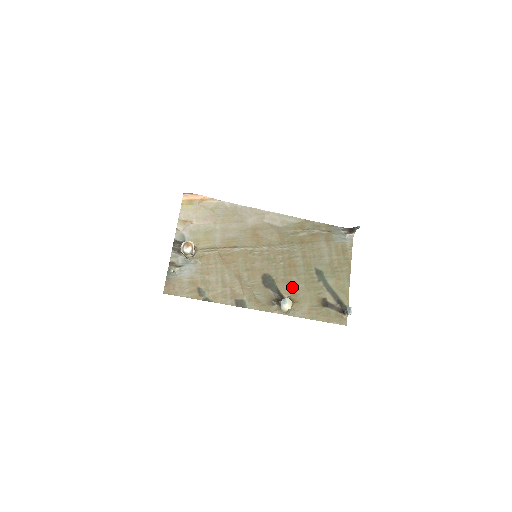
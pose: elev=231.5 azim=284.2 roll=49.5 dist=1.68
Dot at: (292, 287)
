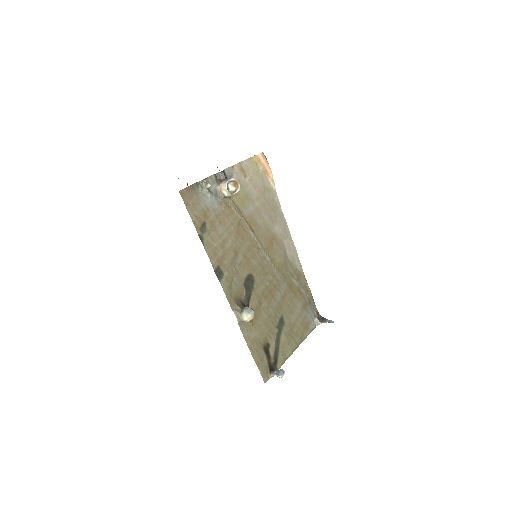
Dot at: (259, 308)
